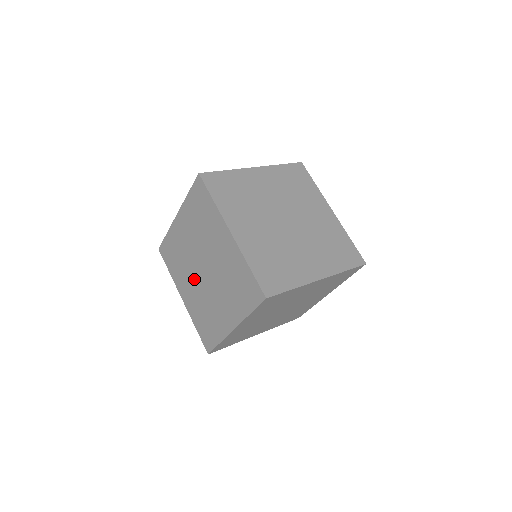
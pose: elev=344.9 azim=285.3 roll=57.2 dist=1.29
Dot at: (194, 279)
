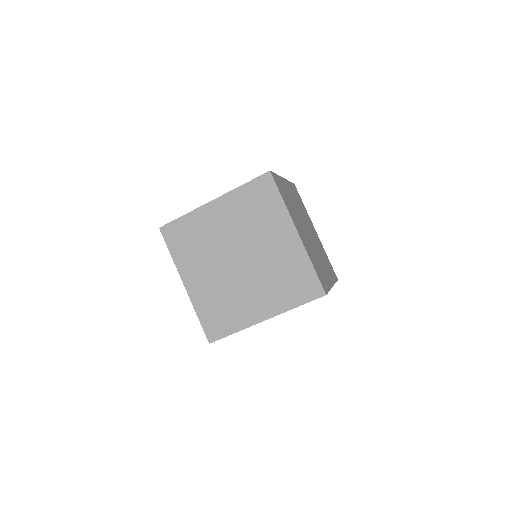
Dot at: (217, 267)
